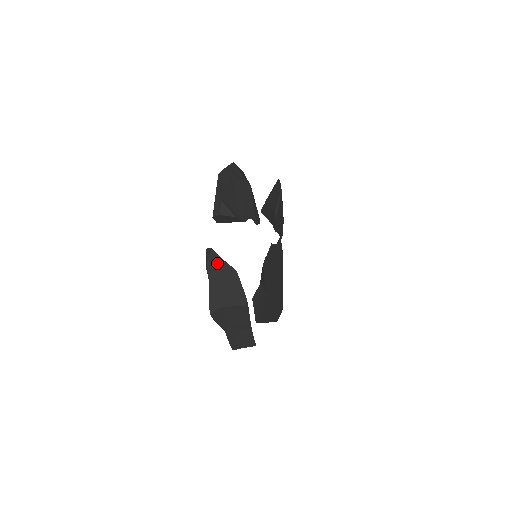
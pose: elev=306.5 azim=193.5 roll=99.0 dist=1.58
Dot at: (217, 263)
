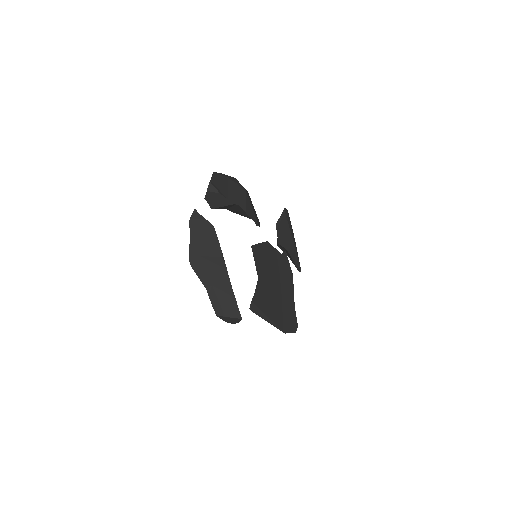
Dot at: (198, 219)
